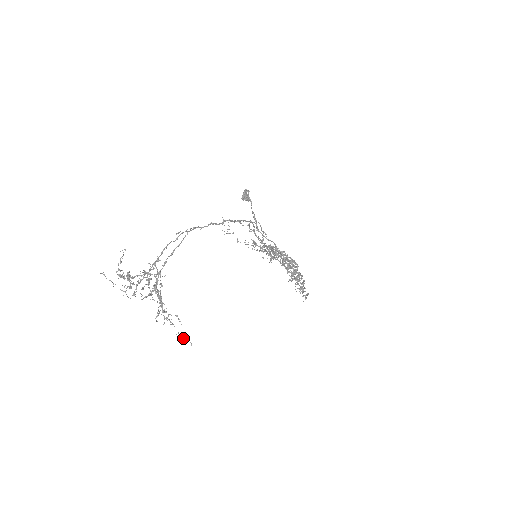
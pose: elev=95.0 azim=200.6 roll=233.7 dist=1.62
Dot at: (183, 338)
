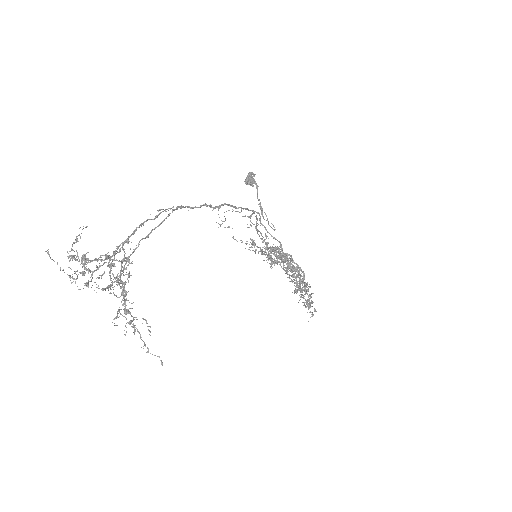
Dot at: occluded
